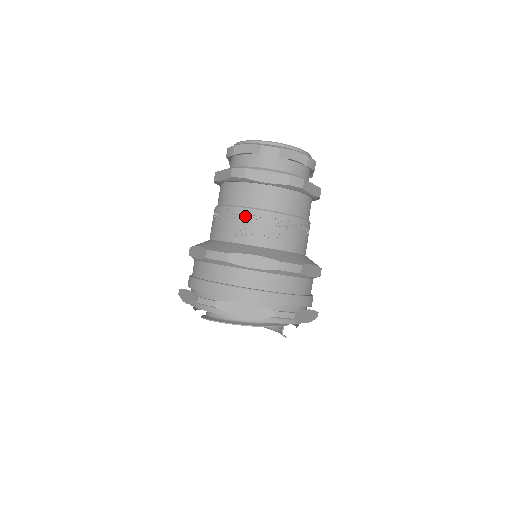
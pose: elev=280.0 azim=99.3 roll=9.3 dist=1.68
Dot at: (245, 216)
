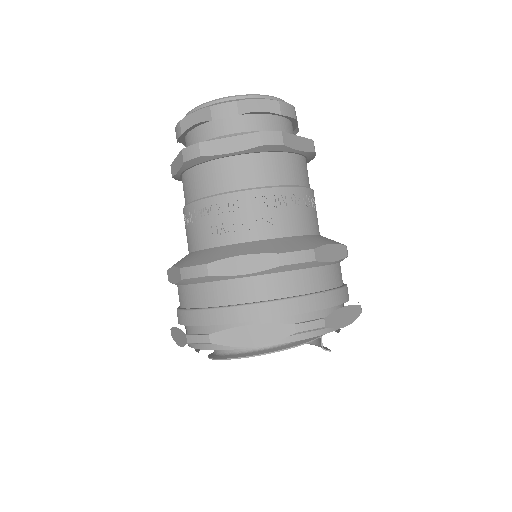
Dot at: (217, 207)
